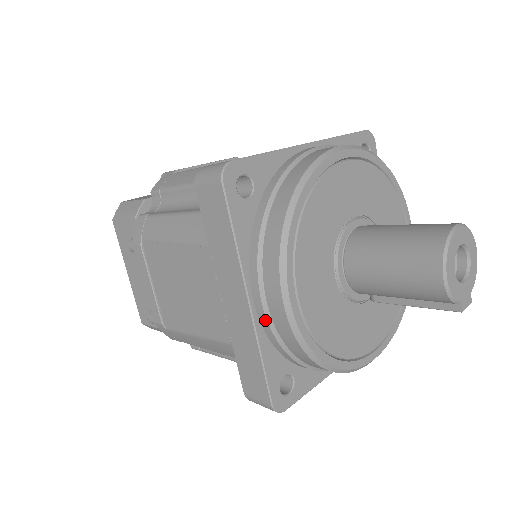
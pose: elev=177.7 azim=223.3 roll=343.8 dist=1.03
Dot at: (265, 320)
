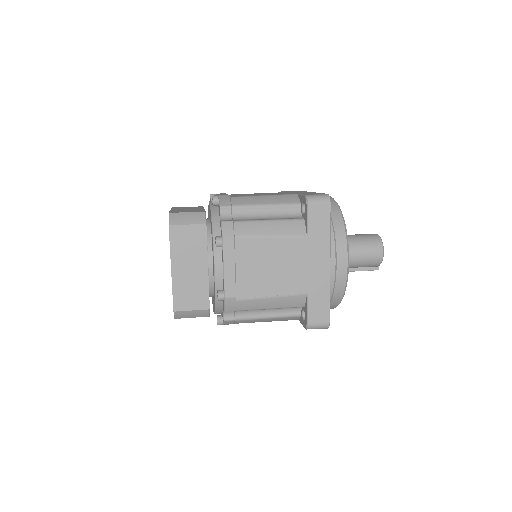
Dot at: (334, 275)
